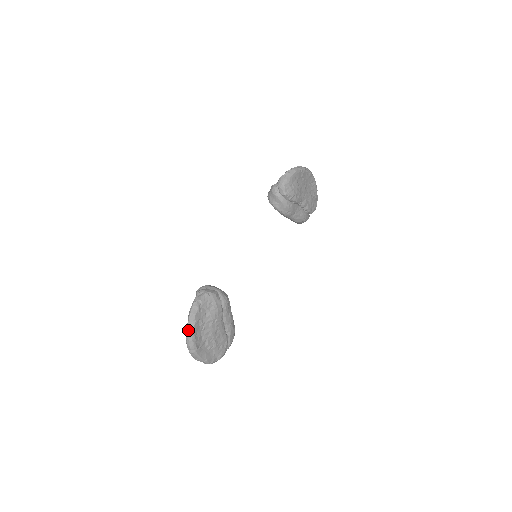
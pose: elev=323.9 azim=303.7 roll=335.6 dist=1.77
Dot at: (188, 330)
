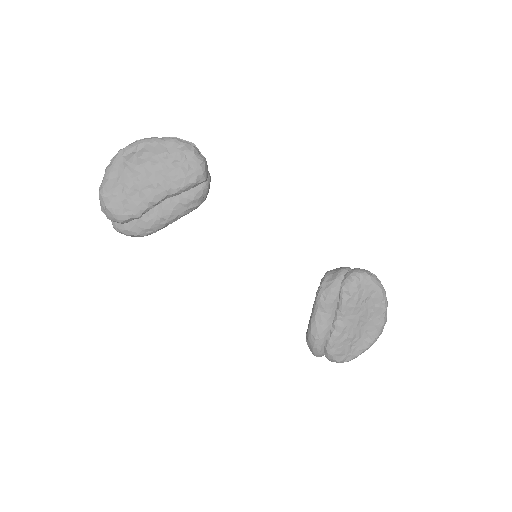
Dot at: (152, 138)
